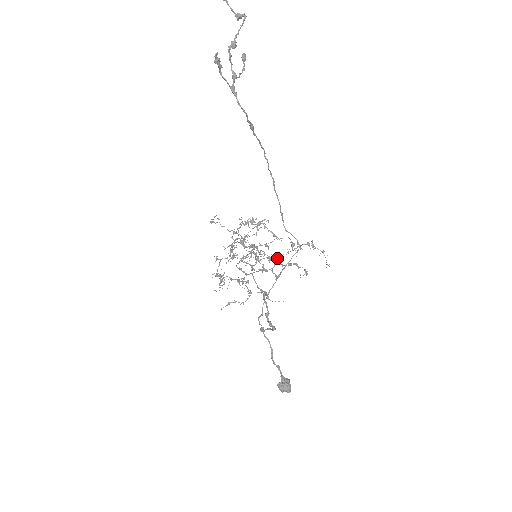
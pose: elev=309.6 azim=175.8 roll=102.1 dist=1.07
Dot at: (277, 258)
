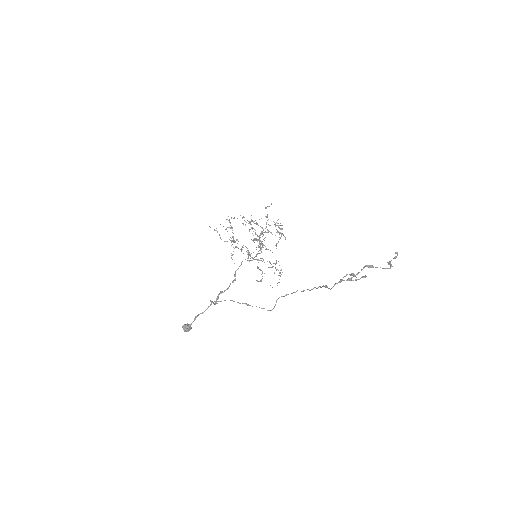
Dot at: (262, 261)
